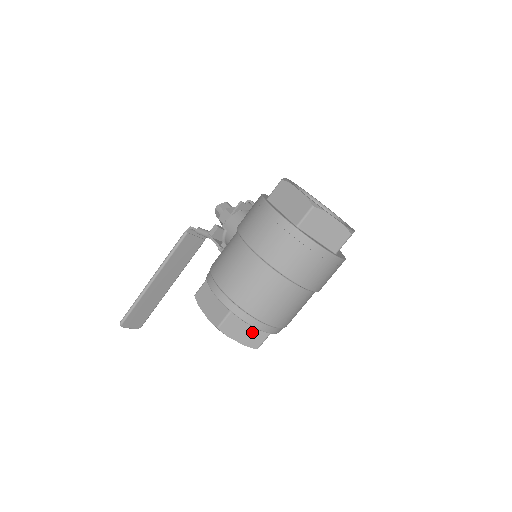
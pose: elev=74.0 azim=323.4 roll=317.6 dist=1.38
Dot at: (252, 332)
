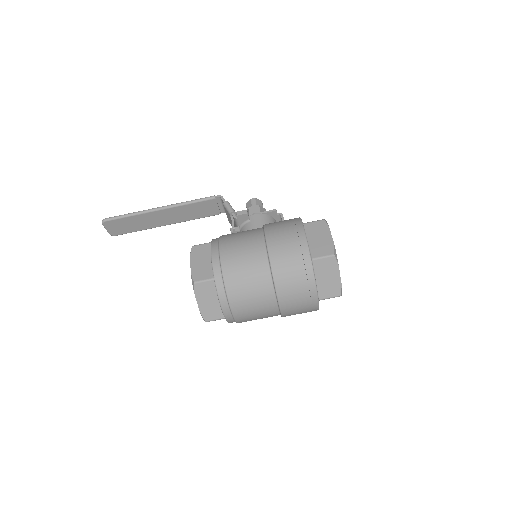
Dot at: (214, 306)
